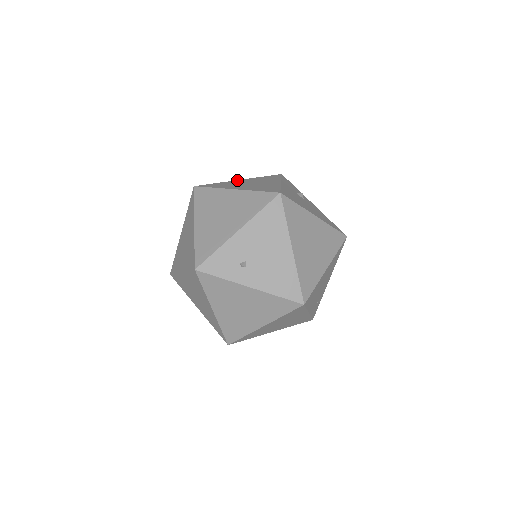
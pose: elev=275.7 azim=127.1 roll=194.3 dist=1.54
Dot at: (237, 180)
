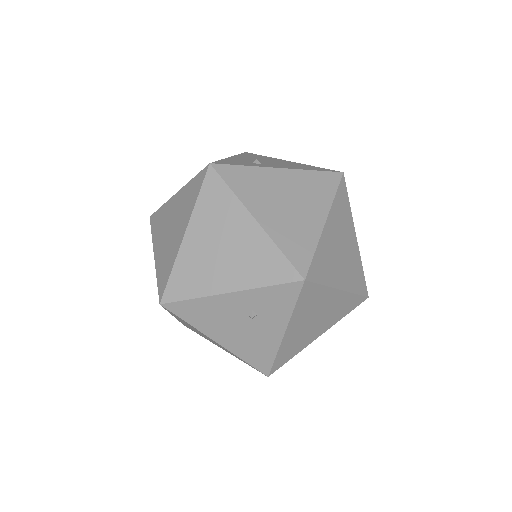
Dot at: occluded
